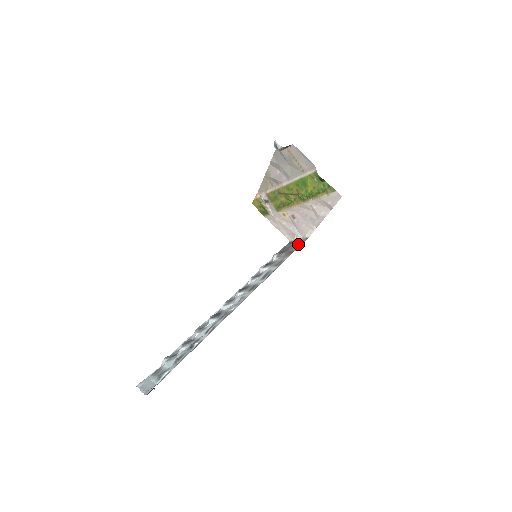
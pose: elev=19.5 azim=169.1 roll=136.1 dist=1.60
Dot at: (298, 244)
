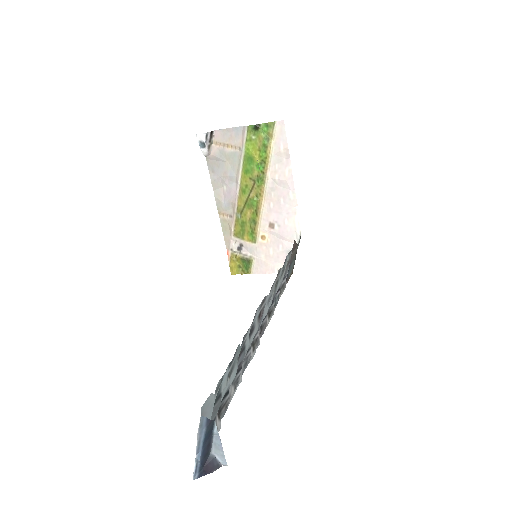
Dot at: (297, 247)
